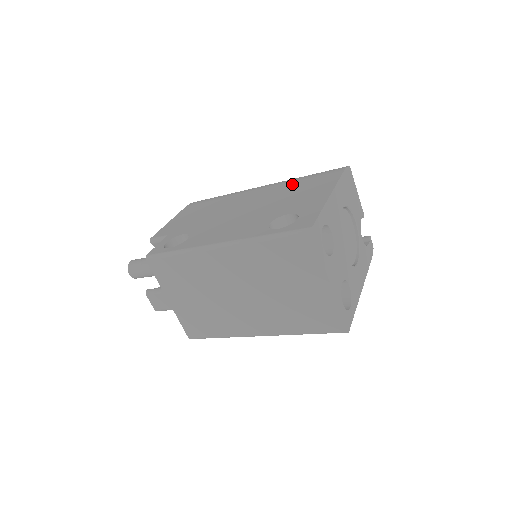
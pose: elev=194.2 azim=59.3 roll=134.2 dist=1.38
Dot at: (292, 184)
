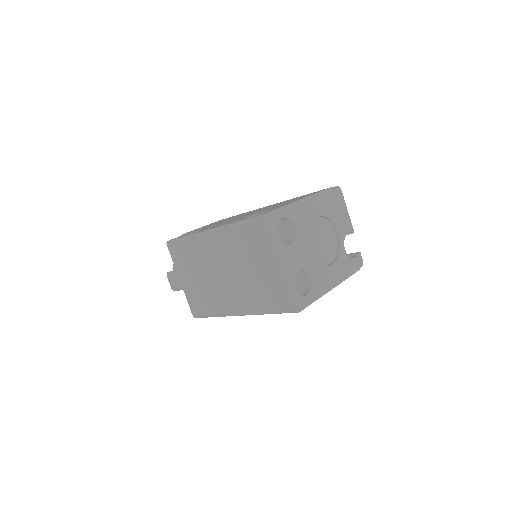
Dot at: (291, 199)
